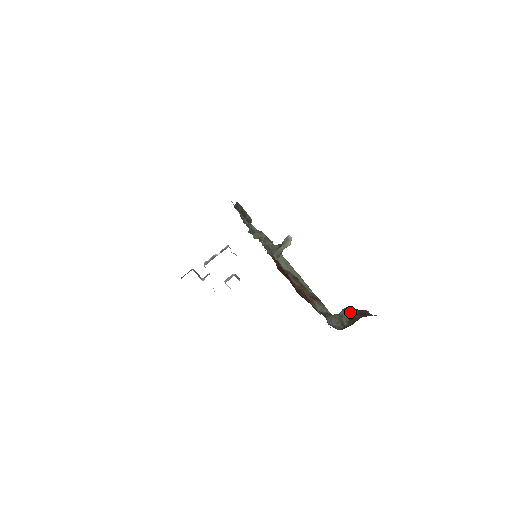
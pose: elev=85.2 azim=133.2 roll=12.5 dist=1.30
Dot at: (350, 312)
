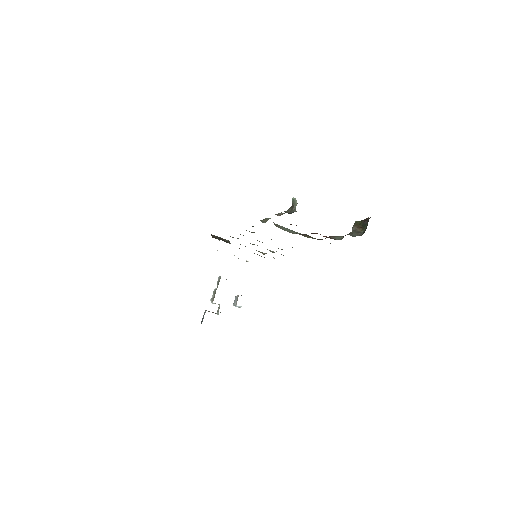
Dot at: (359, 224)
